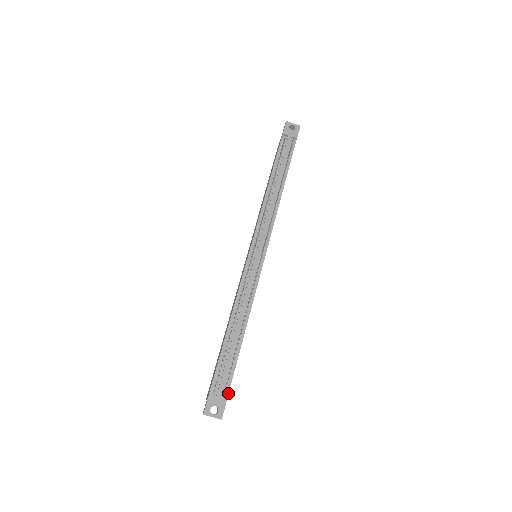
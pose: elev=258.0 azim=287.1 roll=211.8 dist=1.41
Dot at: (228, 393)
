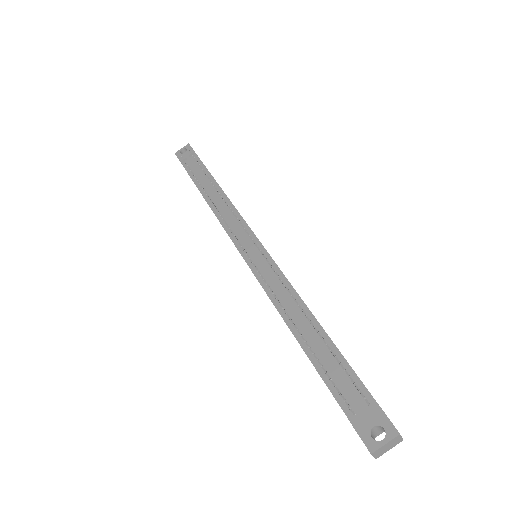
Dot at: (371, 397)
